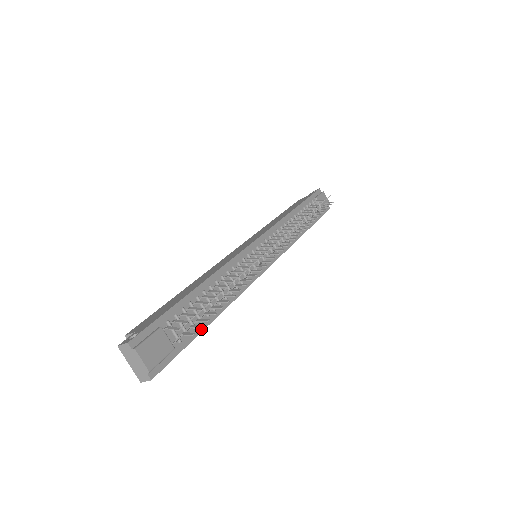
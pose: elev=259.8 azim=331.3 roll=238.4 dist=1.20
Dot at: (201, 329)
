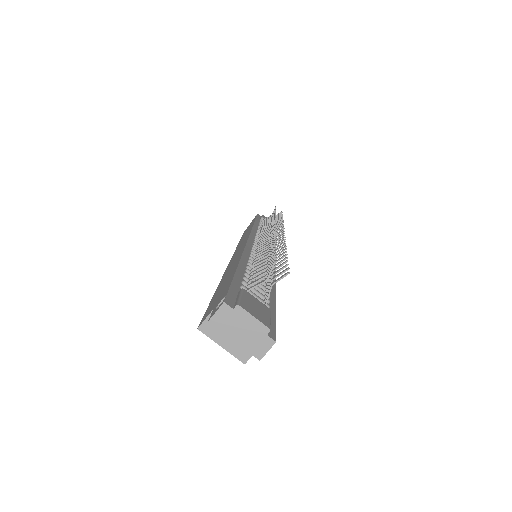
Dot at: (273, 299)
